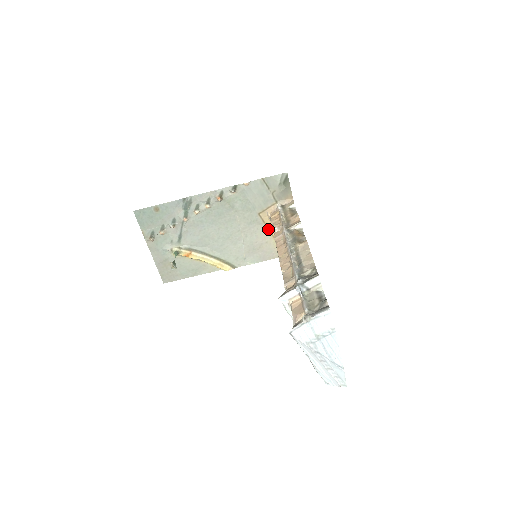
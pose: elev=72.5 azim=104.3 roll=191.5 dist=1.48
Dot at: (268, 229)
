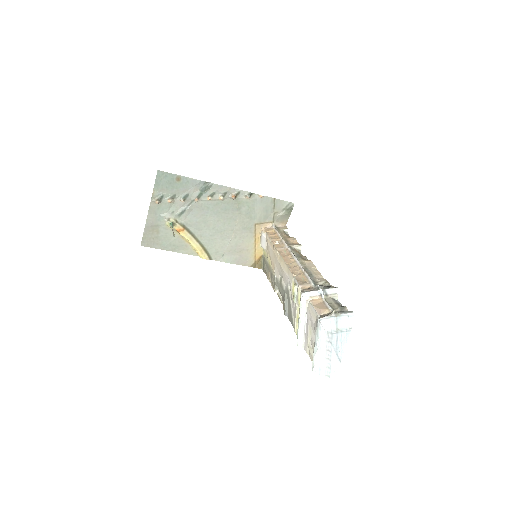
Dot at: (255, 240)
